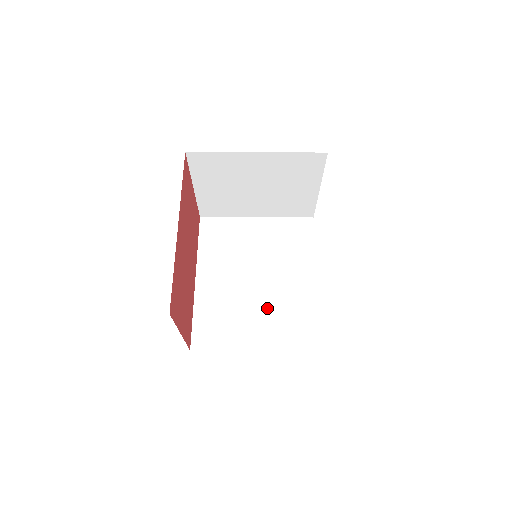
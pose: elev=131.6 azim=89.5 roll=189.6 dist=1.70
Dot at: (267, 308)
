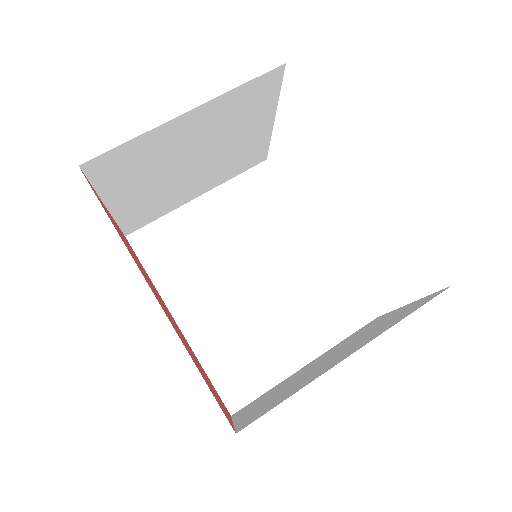
Dot at: (286, 304)
